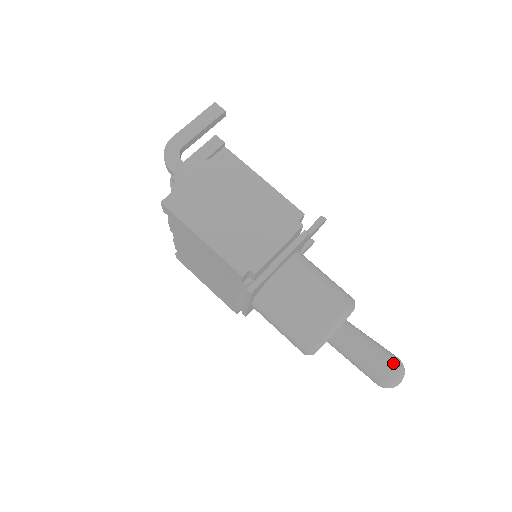
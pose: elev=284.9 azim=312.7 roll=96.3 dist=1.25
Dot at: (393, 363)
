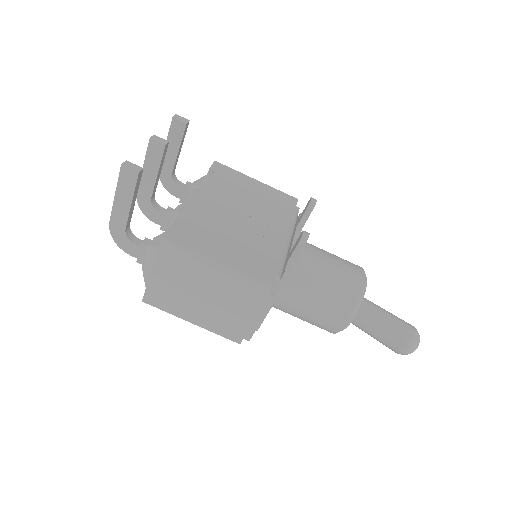
Dot at: (404, 346)
